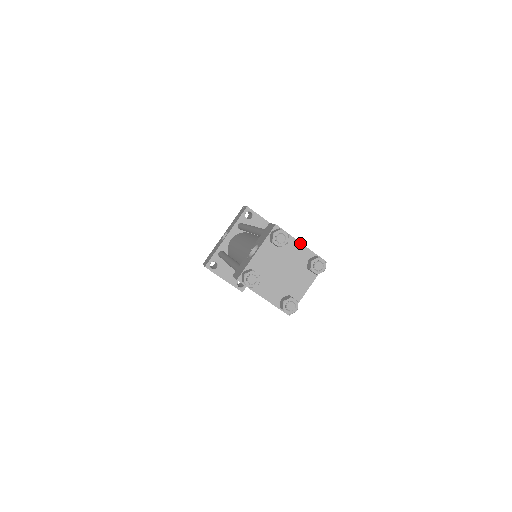
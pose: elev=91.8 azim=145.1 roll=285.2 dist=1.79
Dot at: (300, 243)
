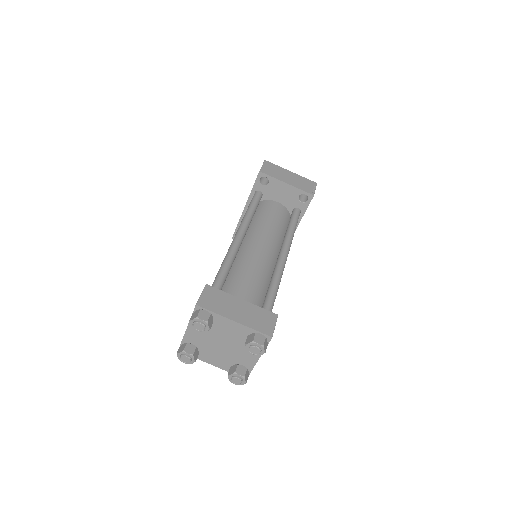
Dot at: (232, 321)
